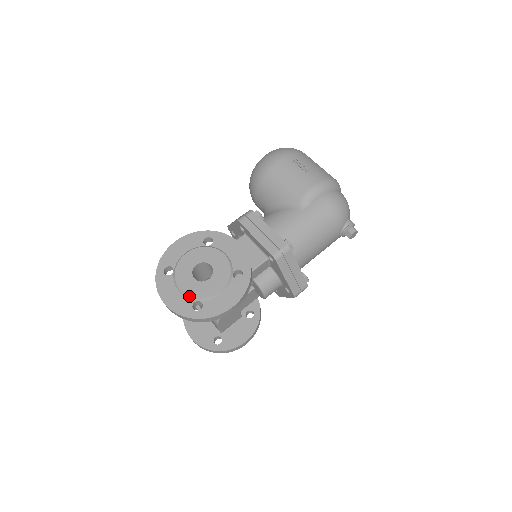
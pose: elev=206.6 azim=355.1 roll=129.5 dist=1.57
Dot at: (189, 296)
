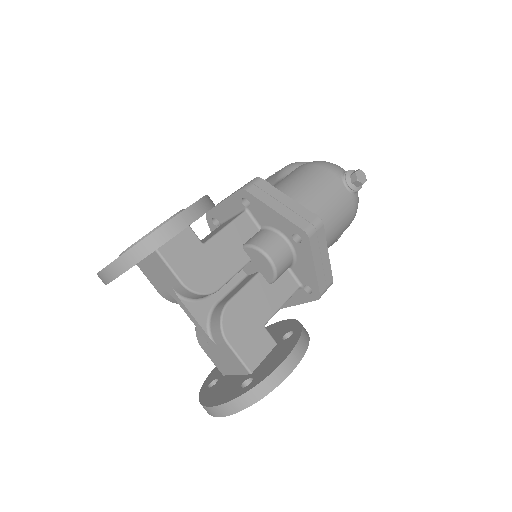
Dot at: (130, 246)
